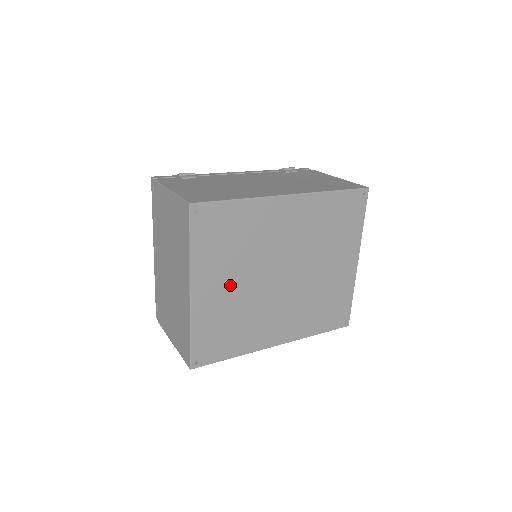
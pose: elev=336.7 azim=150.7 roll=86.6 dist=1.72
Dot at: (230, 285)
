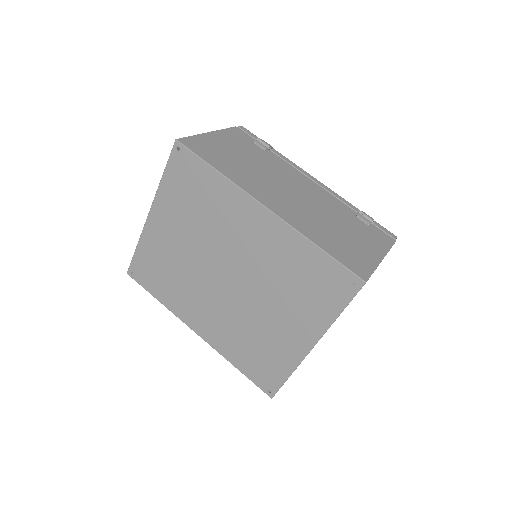
Dot at: (179, 238)
